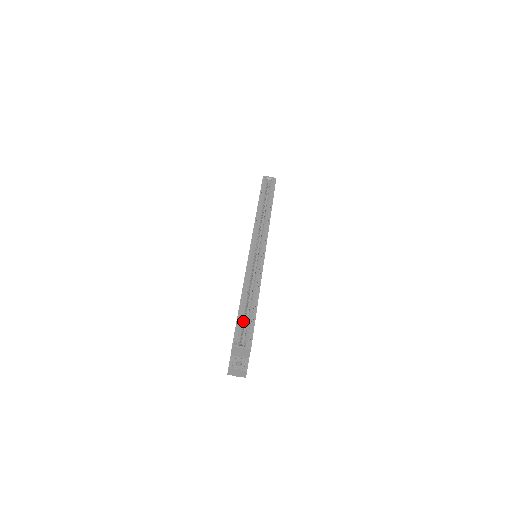
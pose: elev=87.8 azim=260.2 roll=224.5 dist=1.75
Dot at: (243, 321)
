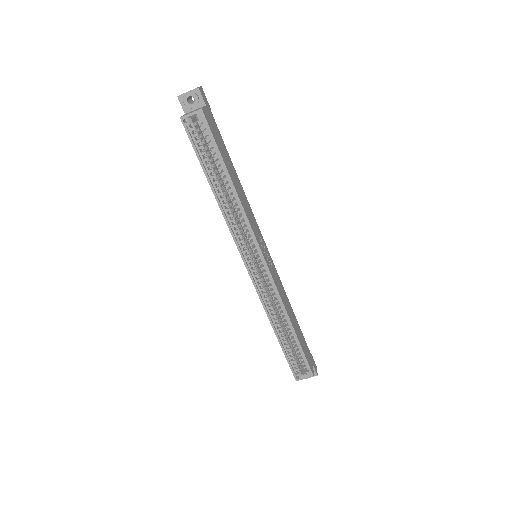
Dot at: (291, 353)
